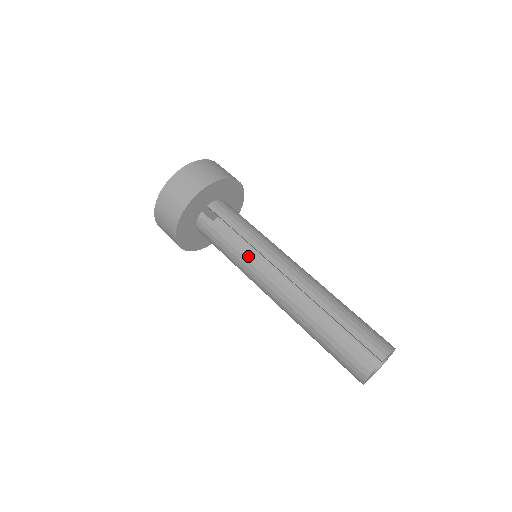
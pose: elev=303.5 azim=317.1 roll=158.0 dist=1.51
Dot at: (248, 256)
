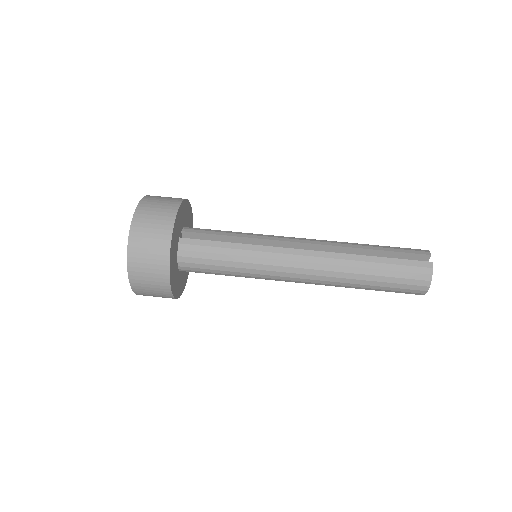
Dot at: (259, 247)
